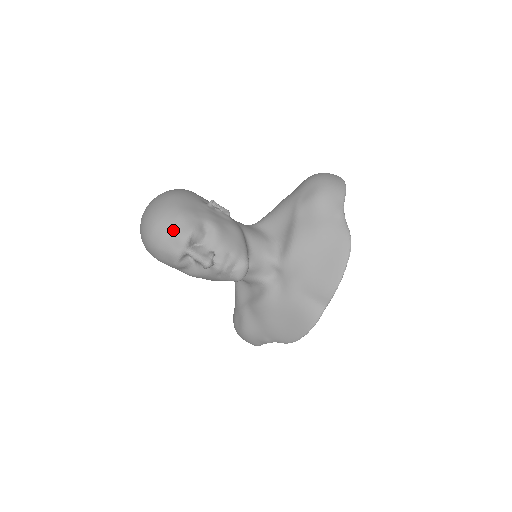
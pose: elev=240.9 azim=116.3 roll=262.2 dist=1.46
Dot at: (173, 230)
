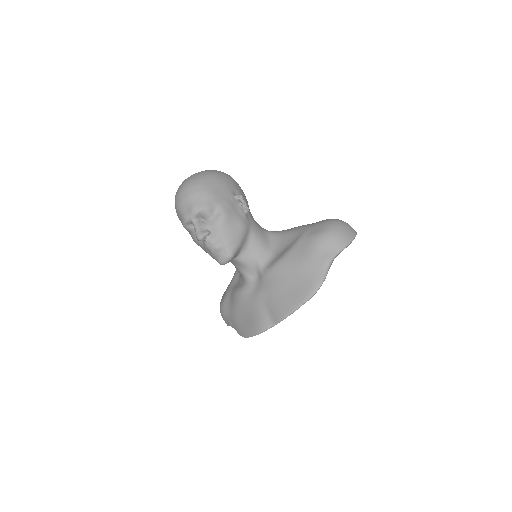
Dot at: (191, 200)
